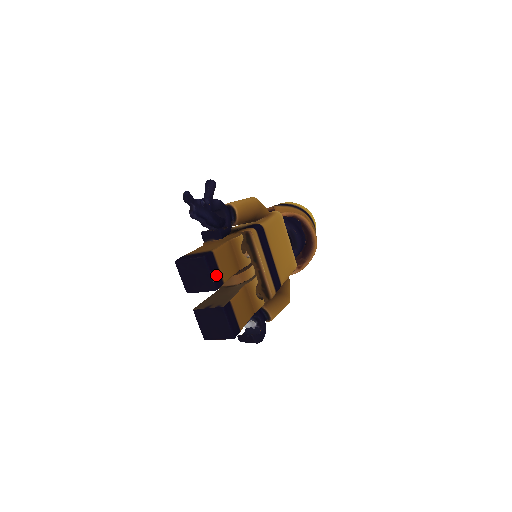
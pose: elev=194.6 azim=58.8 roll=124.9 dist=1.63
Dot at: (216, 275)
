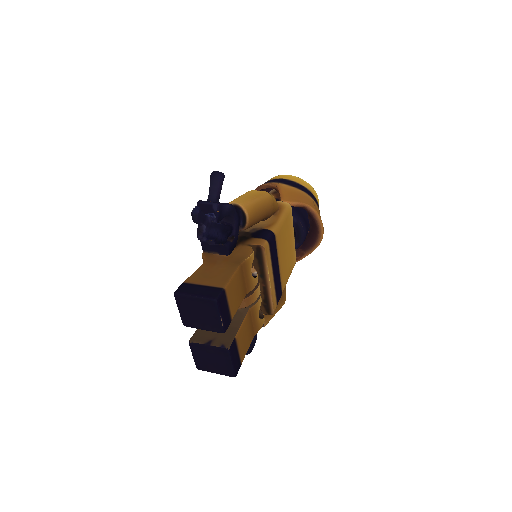
Dot at: (226, 316)
